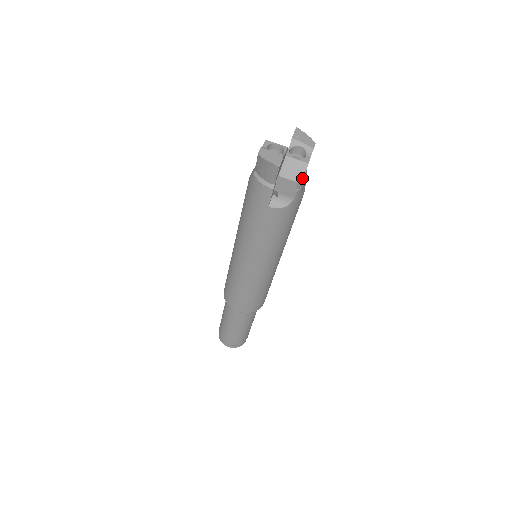
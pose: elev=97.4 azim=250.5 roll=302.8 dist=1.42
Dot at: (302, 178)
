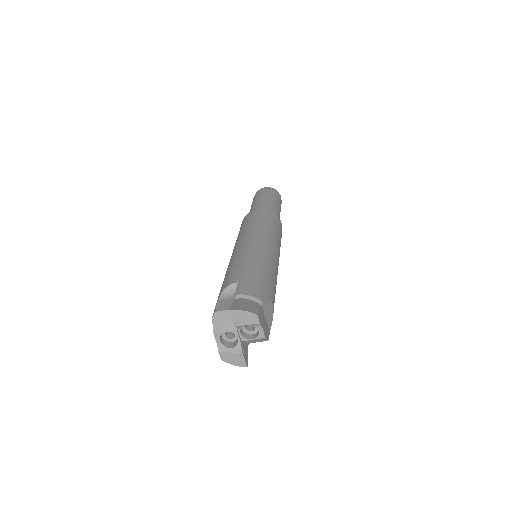
Dot at: occluded
